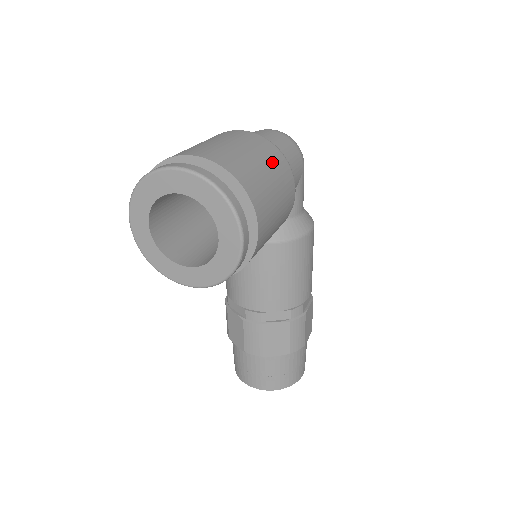
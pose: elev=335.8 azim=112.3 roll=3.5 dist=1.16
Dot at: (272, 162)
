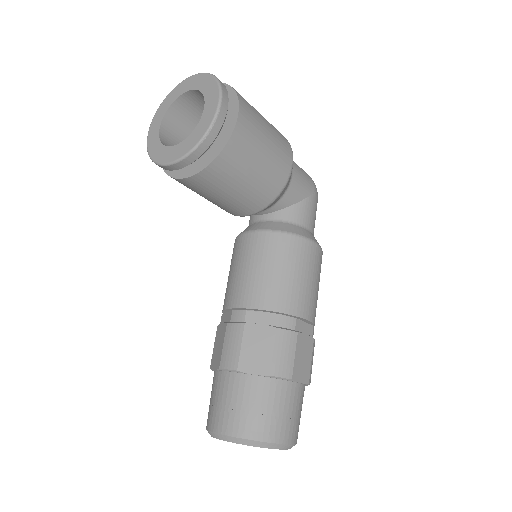
Dot at: (272, 126)
